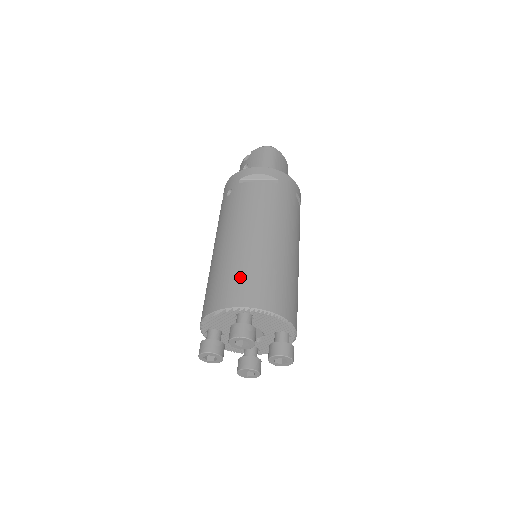
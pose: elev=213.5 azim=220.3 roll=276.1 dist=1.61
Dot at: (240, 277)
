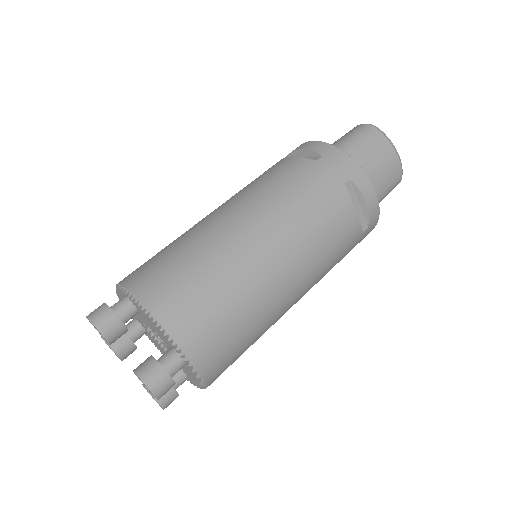
Dot at: (158, 254)
